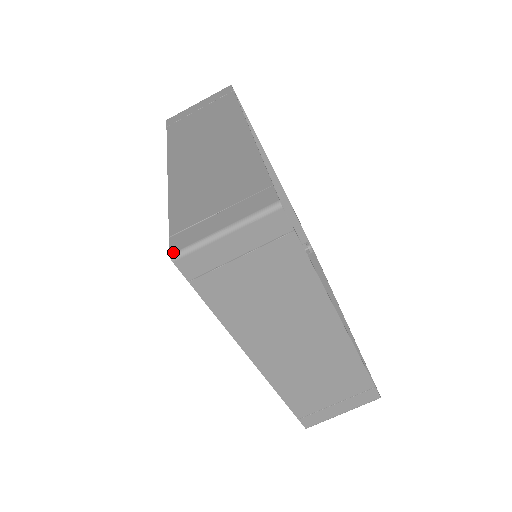
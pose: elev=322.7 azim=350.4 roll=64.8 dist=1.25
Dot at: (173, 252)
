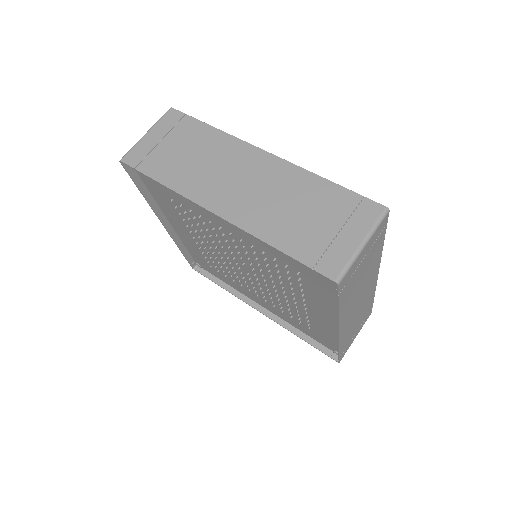
Dot at: (336, 278)
